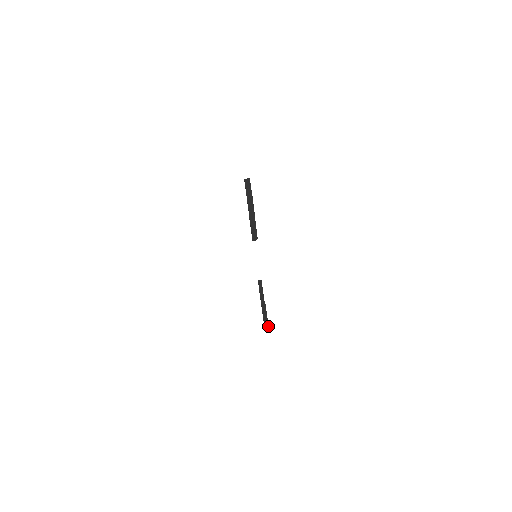
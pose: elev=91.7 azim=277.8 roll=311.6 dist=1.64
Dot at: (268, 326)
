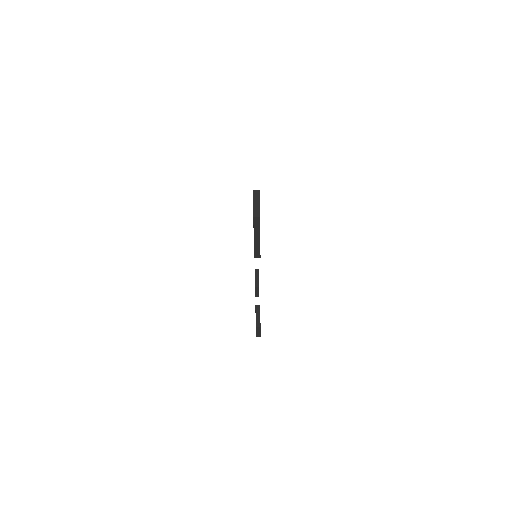
Dot at: (260, 332)
